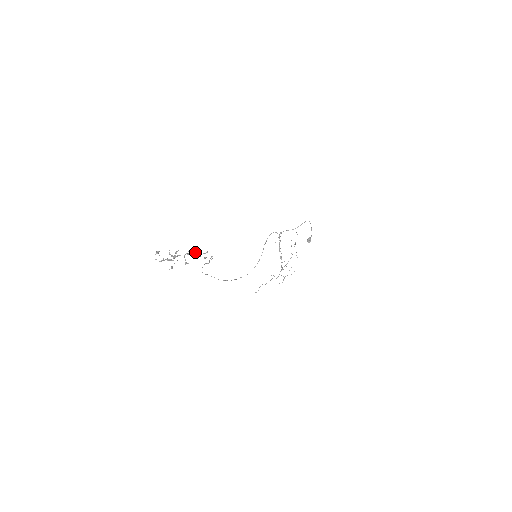
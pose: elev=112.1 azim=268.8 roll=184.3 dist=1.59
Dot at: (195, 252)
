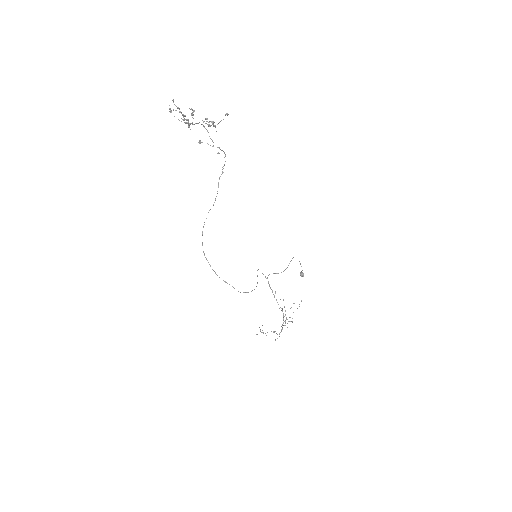
Dot at: occluded
